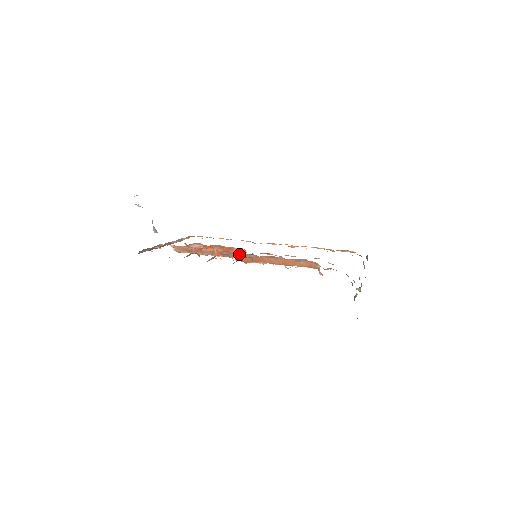
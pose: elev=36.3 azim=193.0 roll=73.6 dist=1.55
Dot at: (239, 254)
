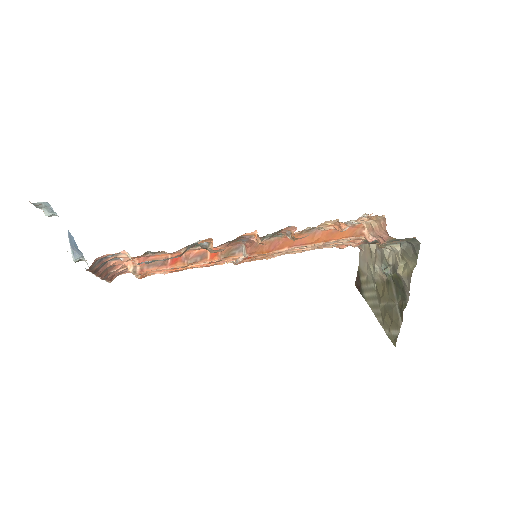
Dot at: occluded
